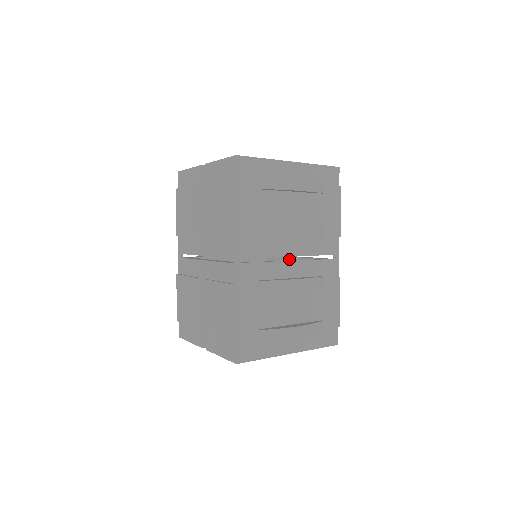
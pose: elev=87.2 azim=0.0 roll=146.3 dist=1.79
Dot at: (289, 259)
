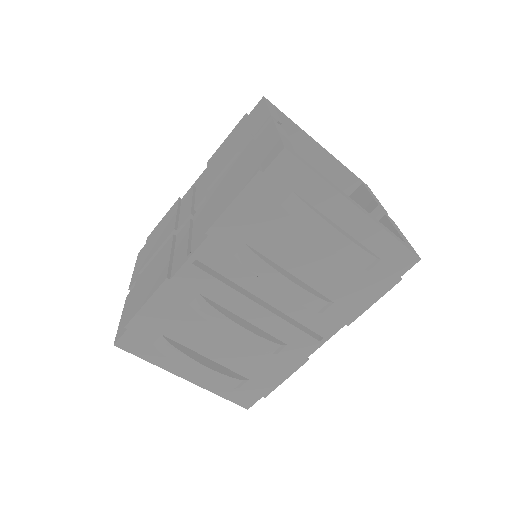
Dot at: occluded
